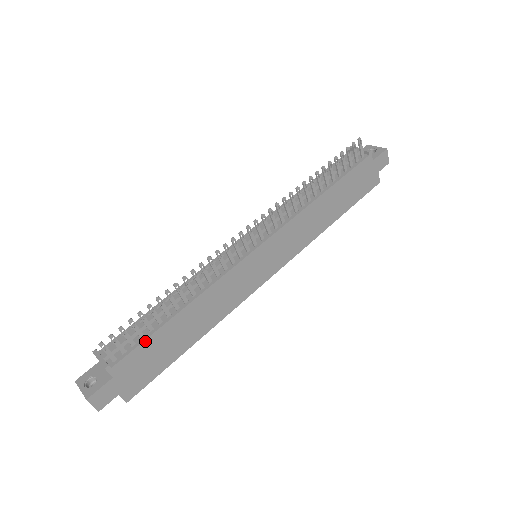
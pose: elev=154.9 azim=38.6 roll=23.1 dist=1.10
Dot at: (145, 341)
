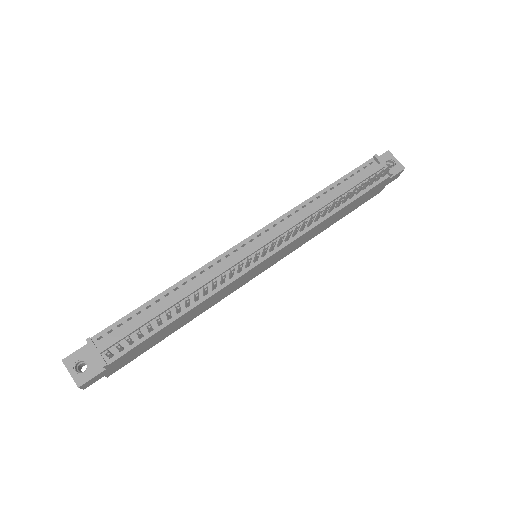
Dot at: (143, 341)
